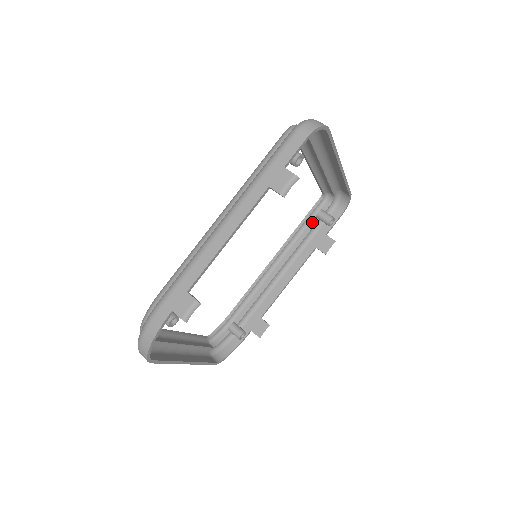
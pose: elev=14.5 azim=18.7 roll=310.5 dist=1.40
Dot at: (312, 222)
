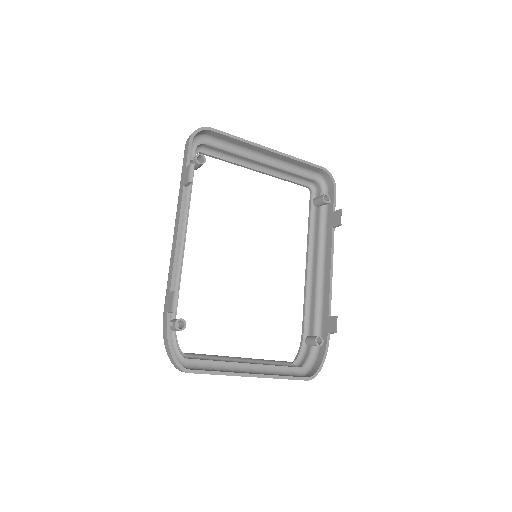
Dot at: (316, 213)
